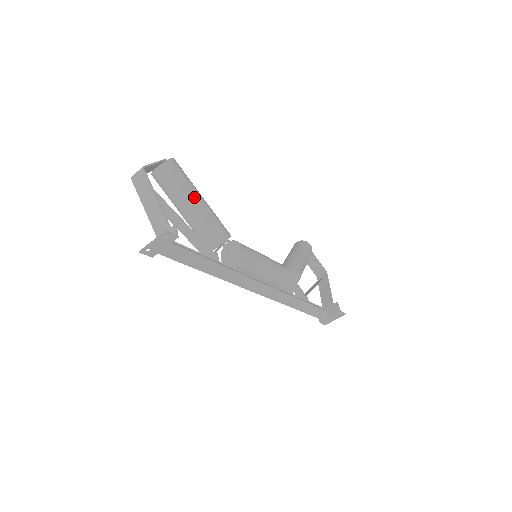
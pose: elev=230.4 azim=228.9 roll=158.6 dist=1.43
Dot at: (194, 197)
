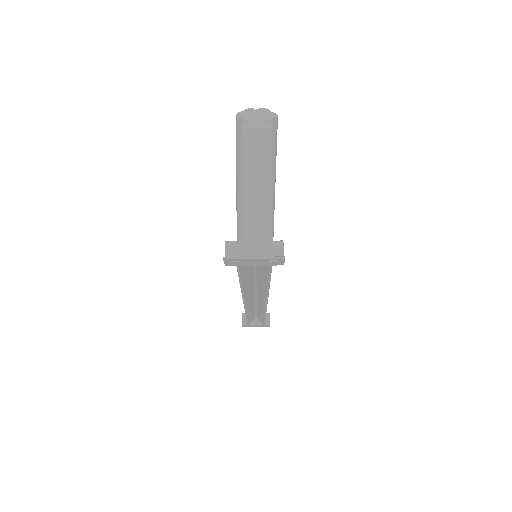
Dot at: (273, 181)
